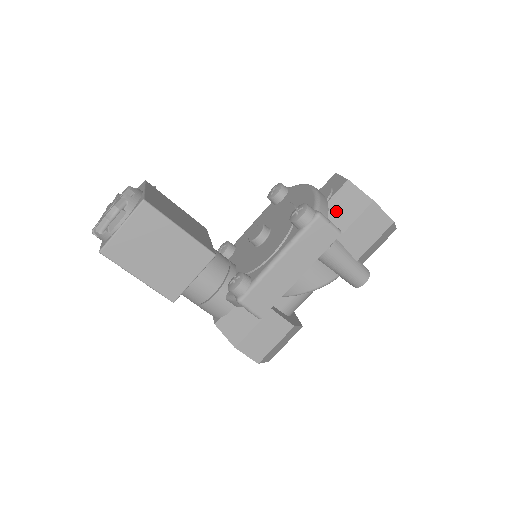
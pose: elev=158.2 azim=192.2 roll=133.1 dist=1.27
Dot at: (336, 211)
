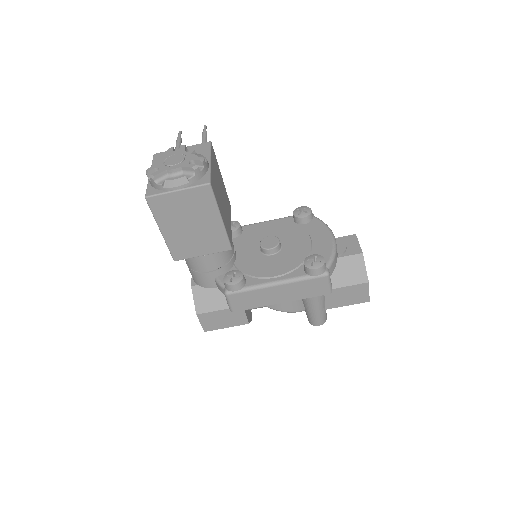
Dot at: (338, 270)
